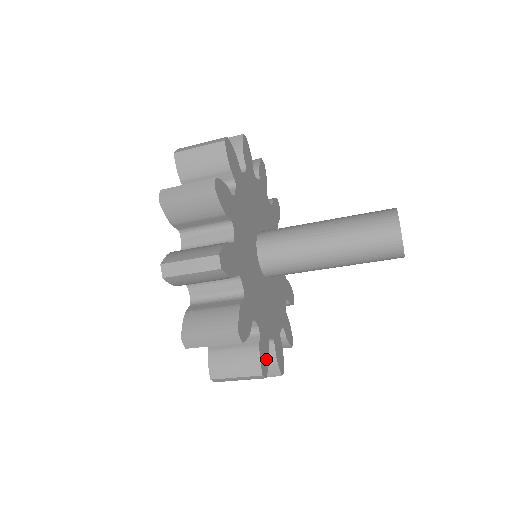
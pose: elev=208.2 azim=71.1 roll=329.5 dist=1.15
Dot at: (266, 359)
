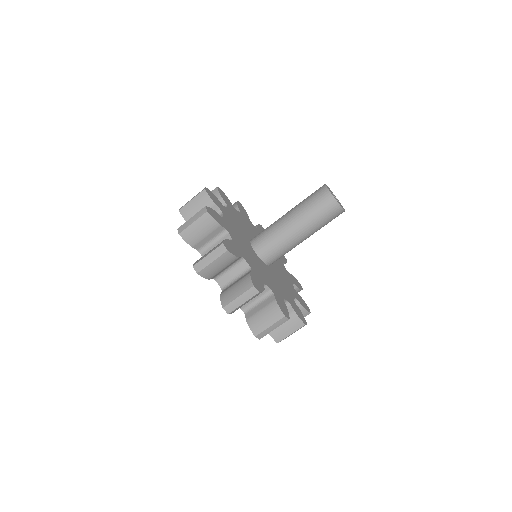
Dot at: (300, 314)
